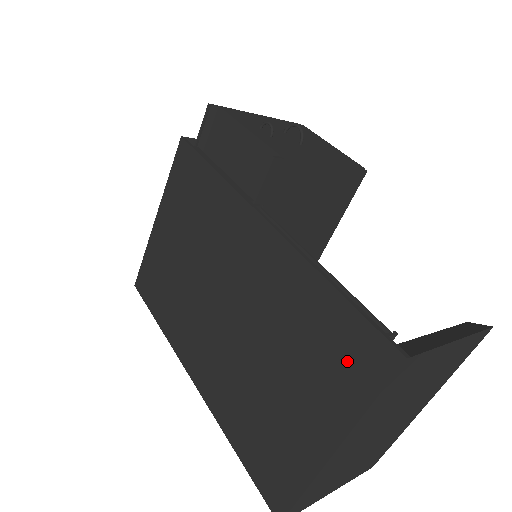
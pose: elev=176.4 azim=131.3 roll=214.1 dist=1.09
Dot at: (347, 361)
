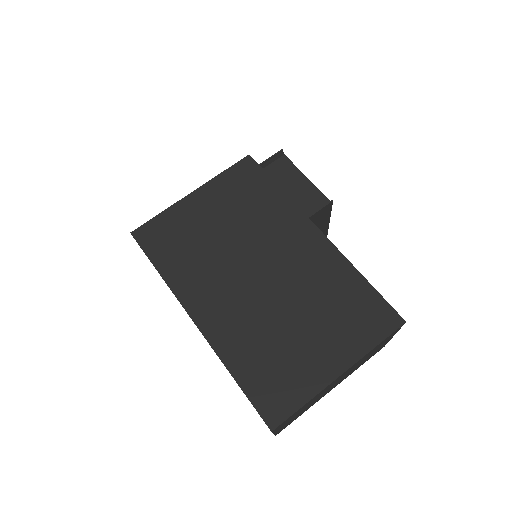
Dot at: (366, 320)
